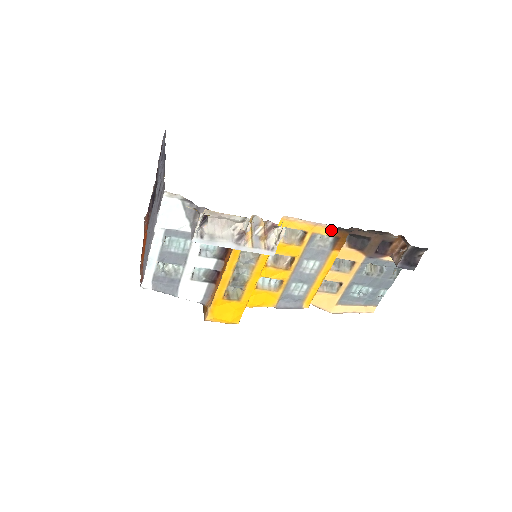
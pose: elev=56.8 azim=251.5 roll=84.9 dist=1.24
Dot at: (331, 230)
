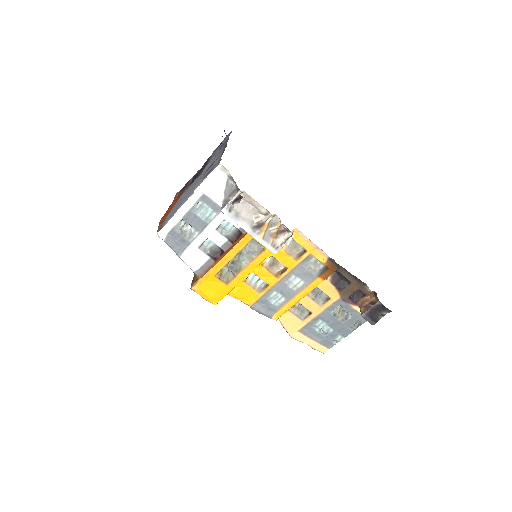
Dot at: (325, 258)
